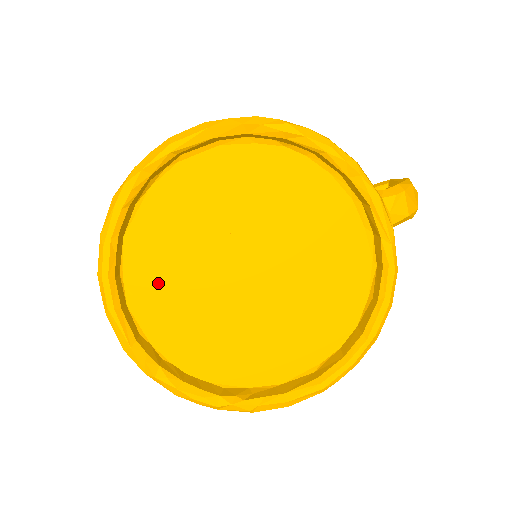
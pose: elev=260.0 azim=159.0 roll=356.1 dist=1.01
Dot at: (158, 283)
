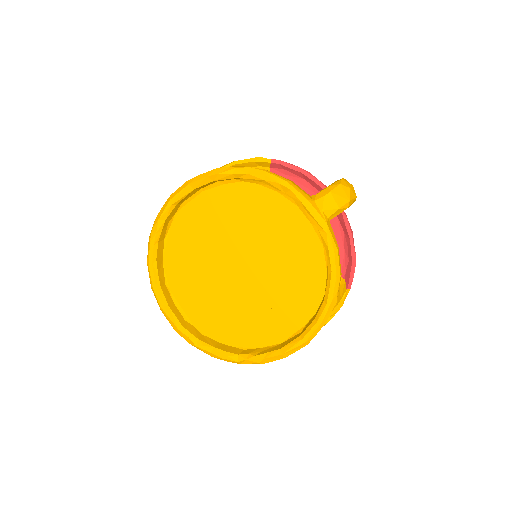
Dot at: (188, 286)
